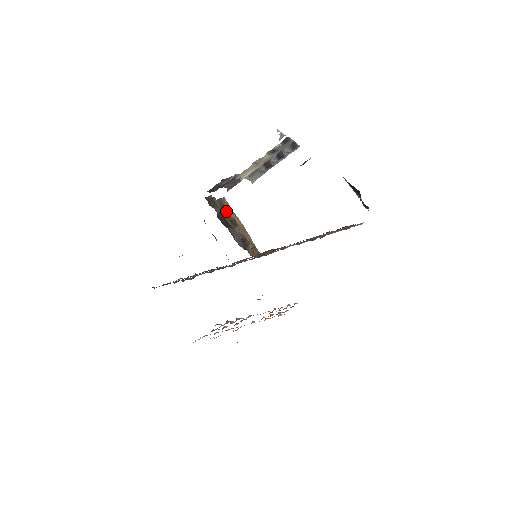
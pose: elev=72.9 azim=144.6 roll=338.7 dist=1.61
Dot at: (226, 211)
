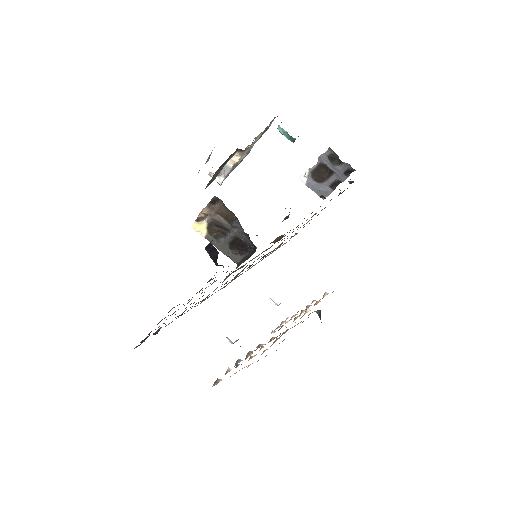
Dot at: occluded
